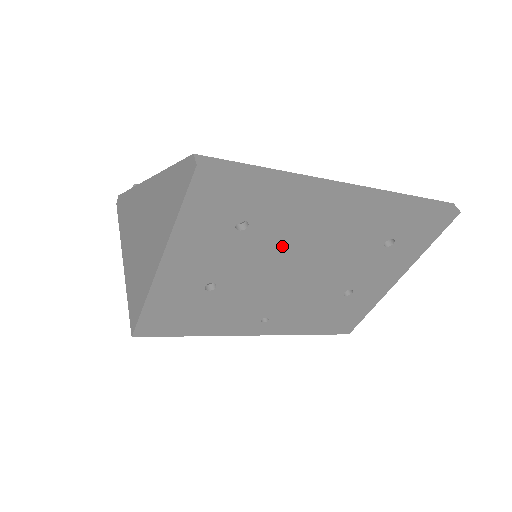
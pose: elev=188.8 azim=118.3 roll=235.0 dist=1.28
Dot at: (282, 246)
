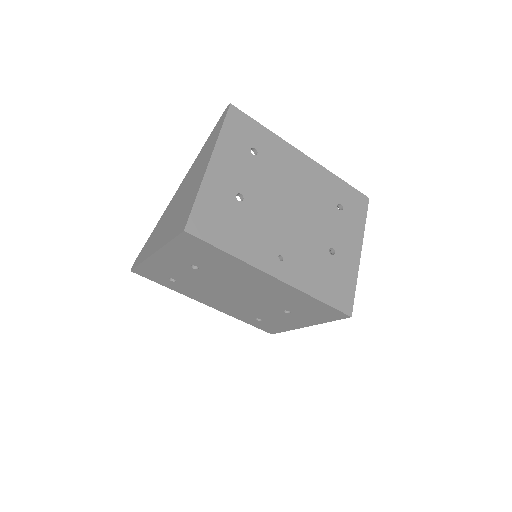
Dot at: (278, 179)
